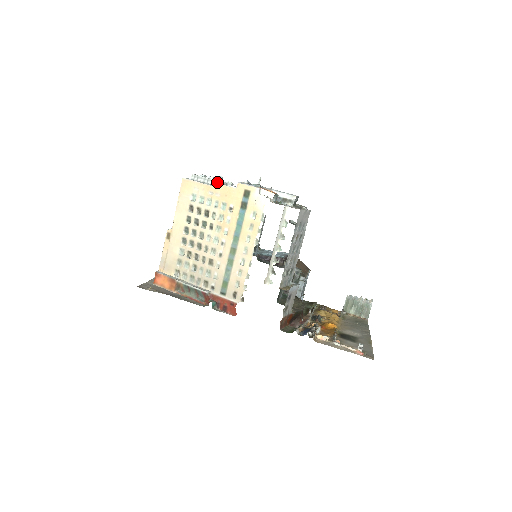
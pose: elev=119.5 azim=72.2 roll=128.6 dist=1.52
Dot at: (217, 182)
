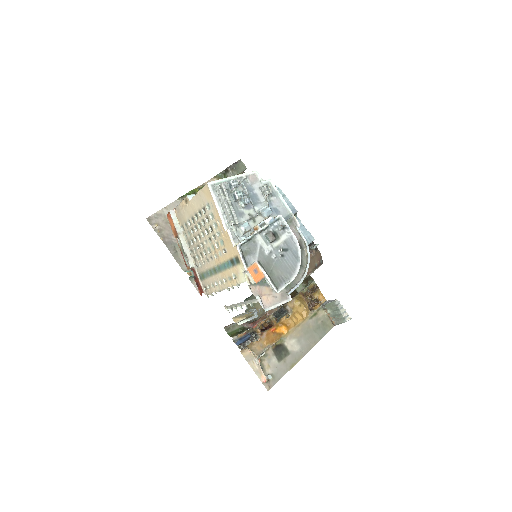
Dot at: (229, 218)
